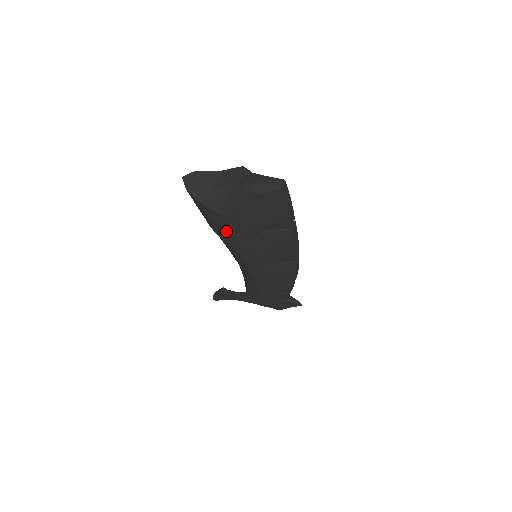
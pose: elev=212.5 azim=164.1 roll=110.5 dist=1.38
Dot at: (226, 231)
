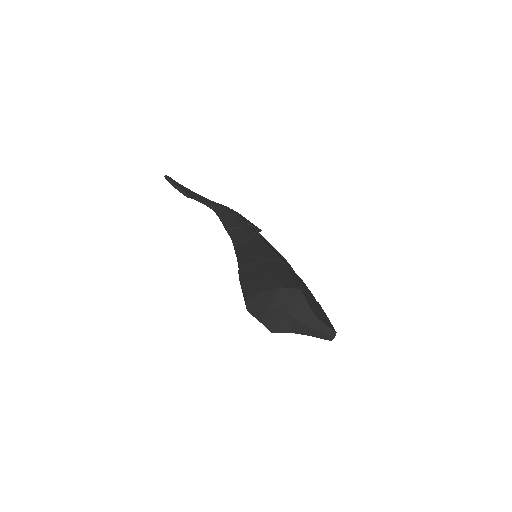
Dot at: occluded
